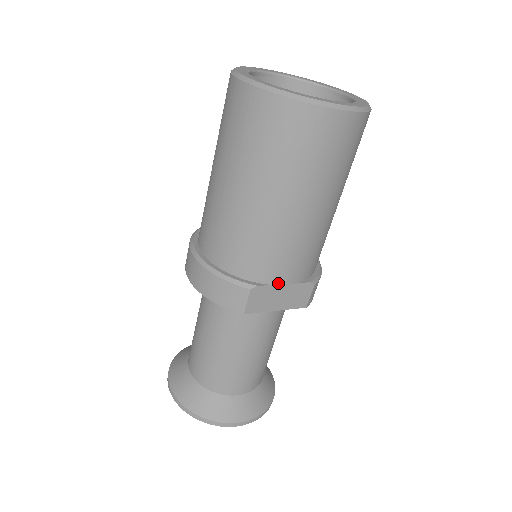
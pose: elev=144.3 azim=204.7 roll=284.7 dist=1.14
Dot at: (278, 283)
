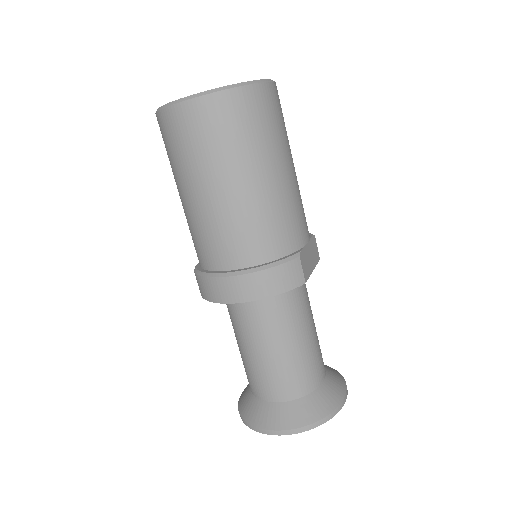
Dot at: (305, 243)
